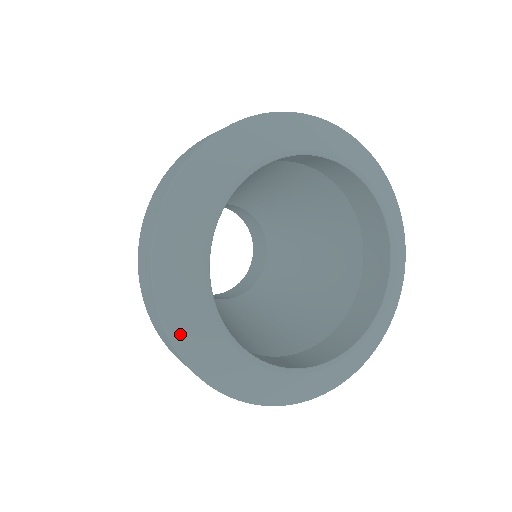
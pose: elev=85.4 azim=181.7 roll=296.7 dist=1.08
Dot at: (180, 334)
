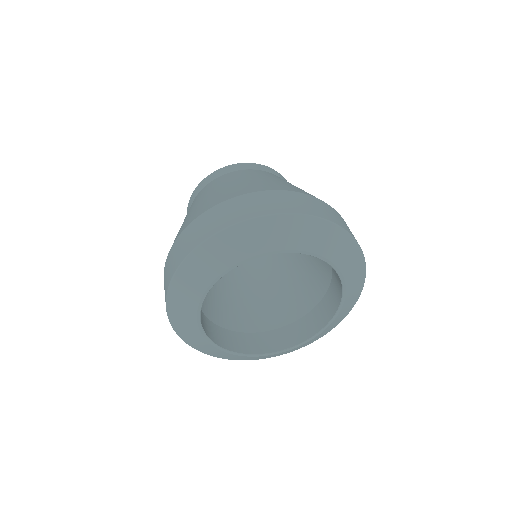
Dot at: (178, 286)
